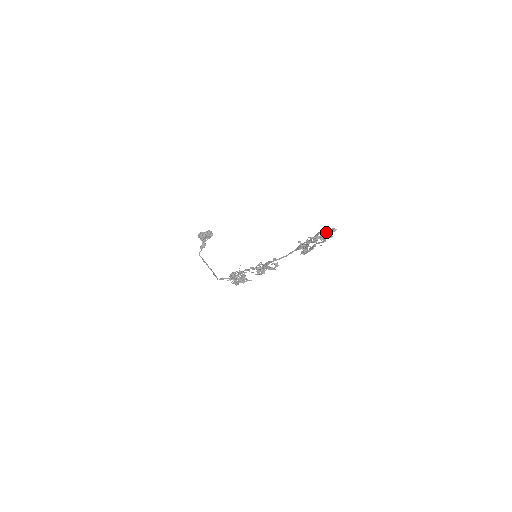
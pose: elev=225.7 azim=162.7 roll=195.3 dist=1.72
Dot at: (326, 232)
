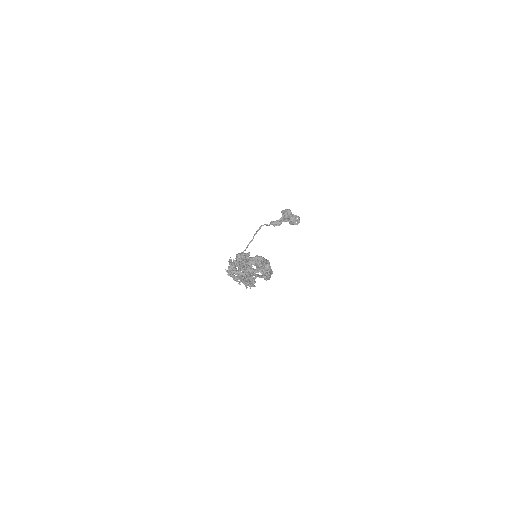
Dot at: (262, 262)
